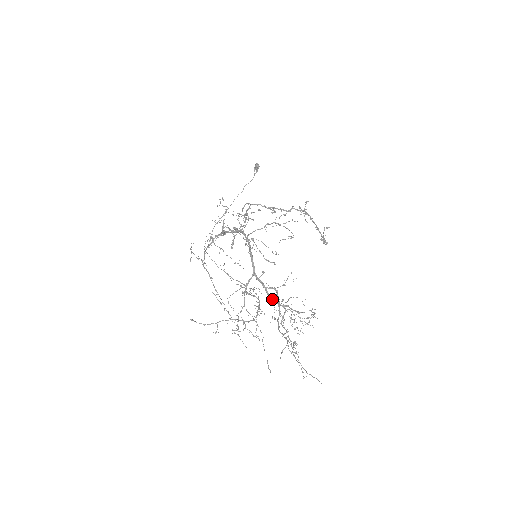
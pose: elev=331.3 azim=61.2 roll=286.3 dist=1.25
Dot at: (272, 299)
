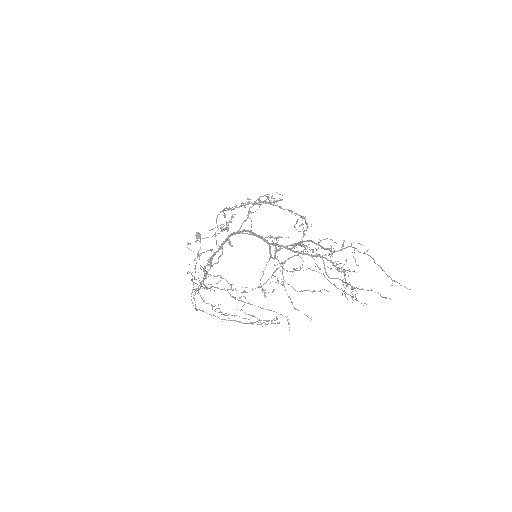
Dot at: (303, 254)
